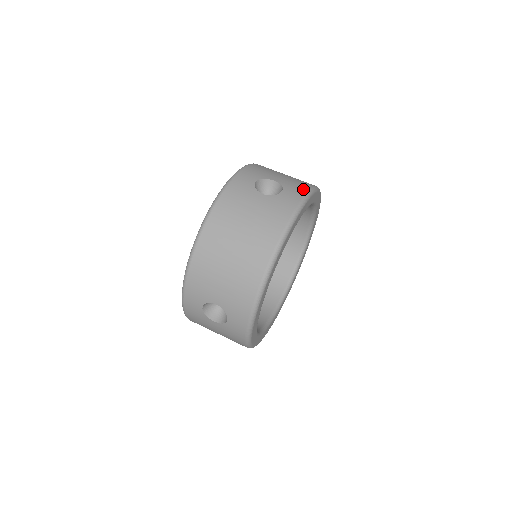
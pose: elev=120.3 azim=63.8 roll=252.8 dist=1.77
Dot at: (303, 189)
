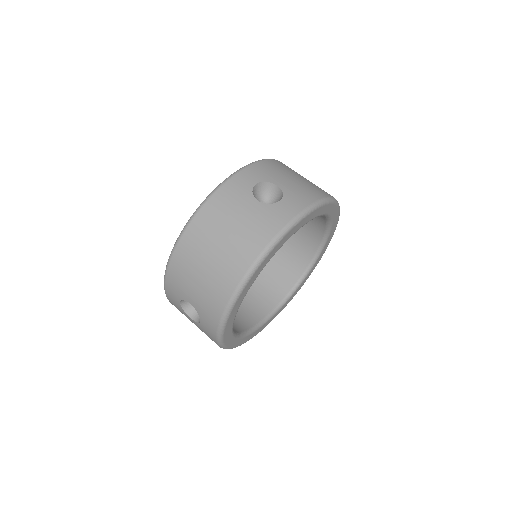
Dot at: (306, 201)
